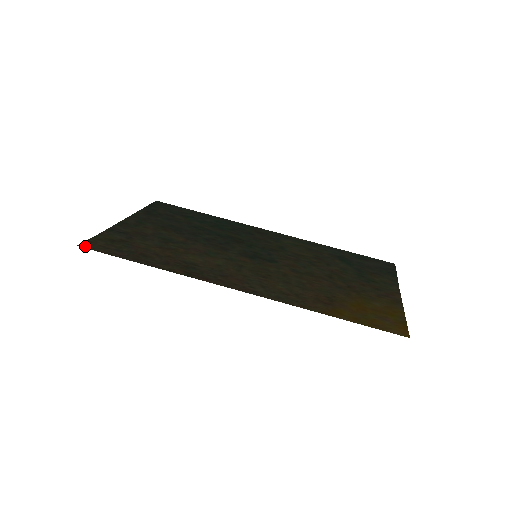
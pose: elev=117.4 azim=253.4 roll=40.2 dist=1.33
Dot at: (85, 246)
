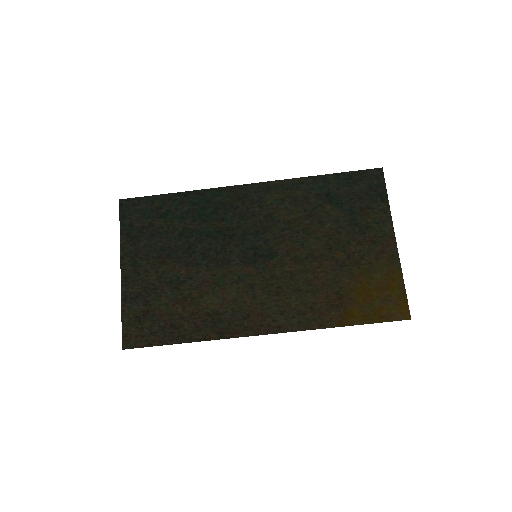
Dot at: (127, 346)
